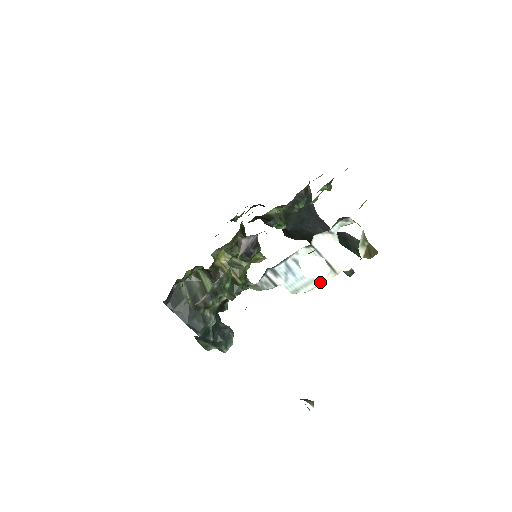
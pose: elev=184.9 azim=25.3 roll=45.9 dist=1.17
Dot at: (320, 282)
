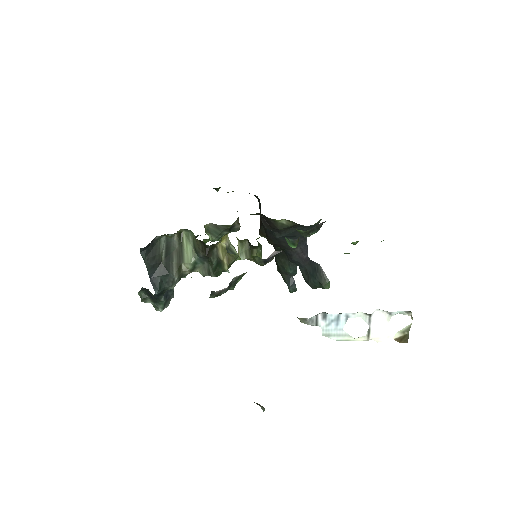
Dot at: (351, 339)
